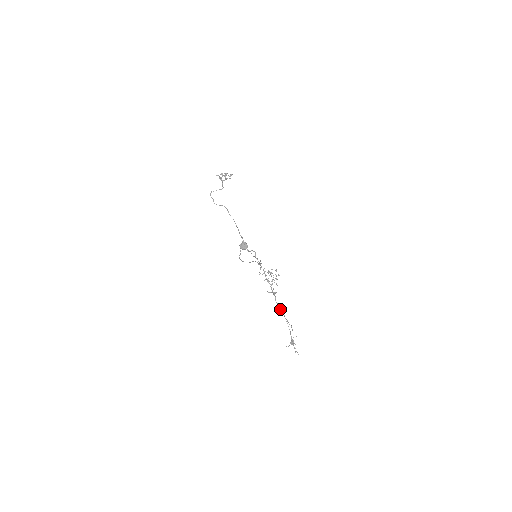
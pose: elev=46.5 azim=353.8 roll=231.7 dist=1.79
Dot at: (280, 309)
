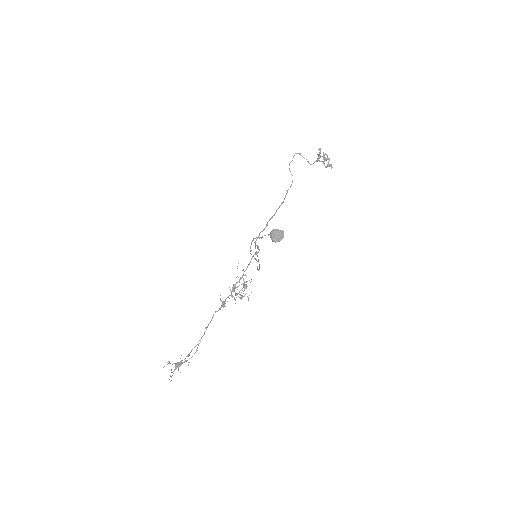
Dot at: occluded
